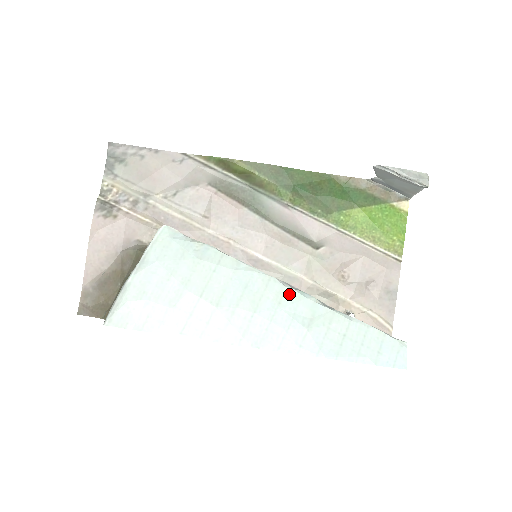
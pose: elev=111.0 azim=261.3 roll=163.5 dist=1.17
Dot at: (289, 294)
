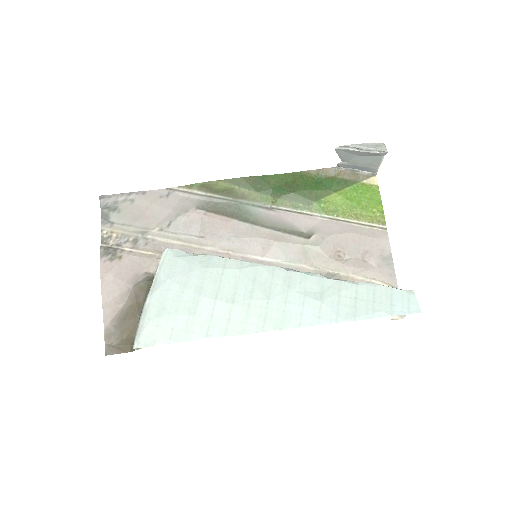
Dot at: (295, 276)
